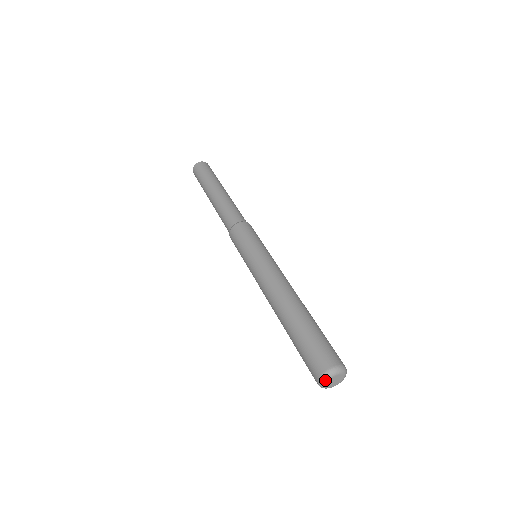
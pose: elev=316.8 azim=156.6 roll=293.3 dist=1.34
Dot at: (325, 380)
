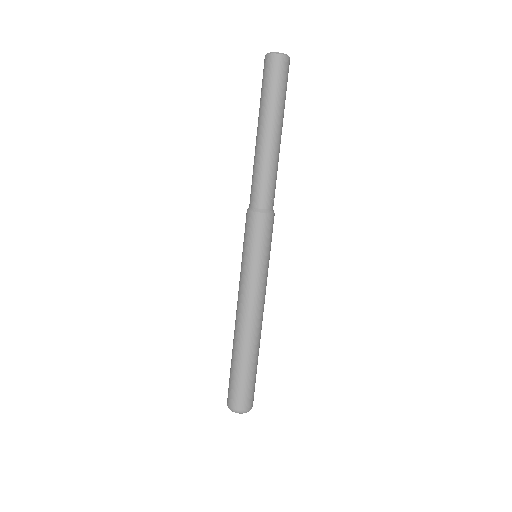
Dot at: (230, 409)
